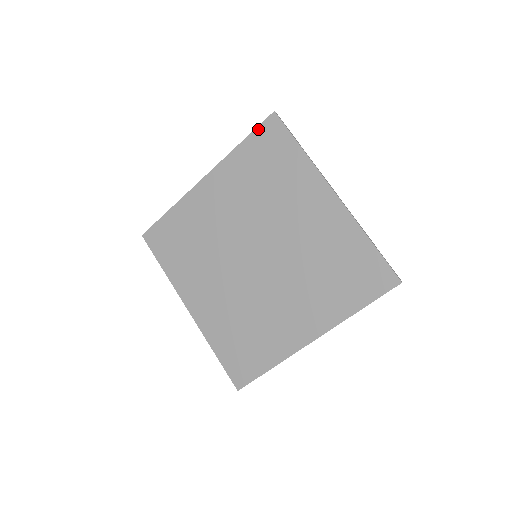
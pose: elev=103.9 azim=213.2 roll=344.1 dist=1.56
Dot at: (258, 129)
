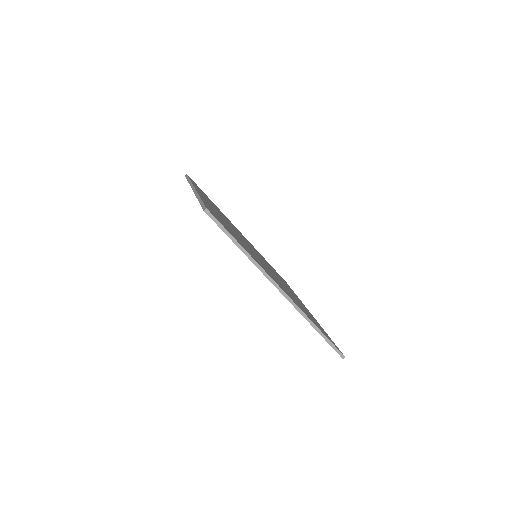
Dot at: occluded
